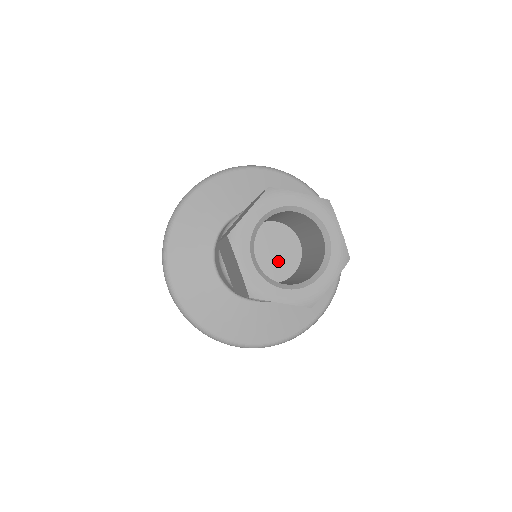
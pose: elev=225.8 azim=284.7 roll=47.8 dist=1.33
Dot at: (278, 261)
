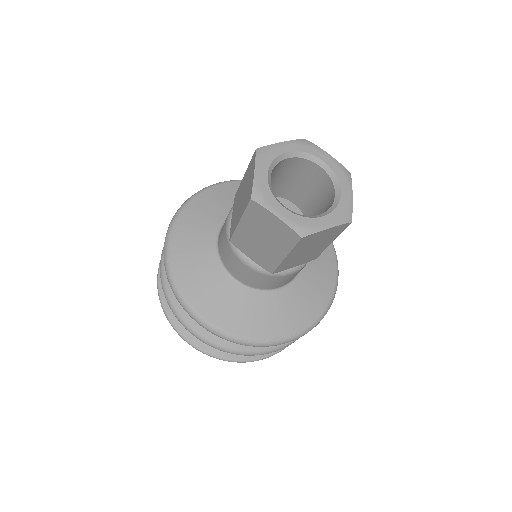
Dot at: occluded
